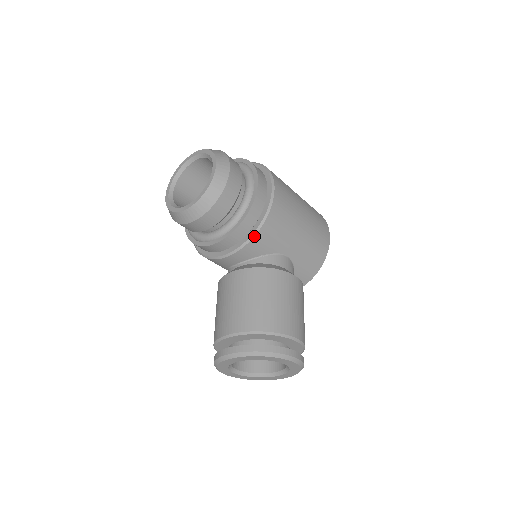
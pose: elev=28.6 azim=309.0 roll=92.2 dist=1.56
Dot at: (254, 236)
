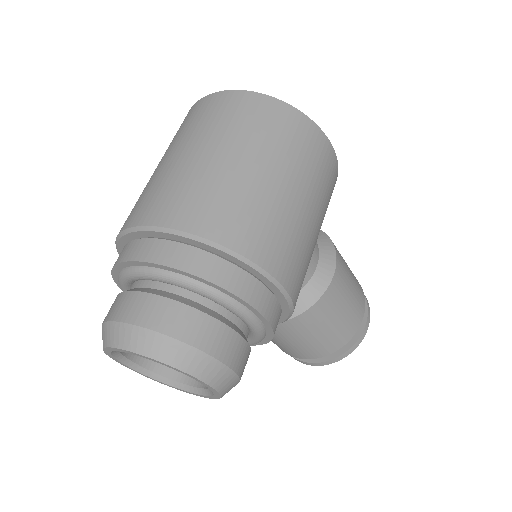
Dot at: occluded
